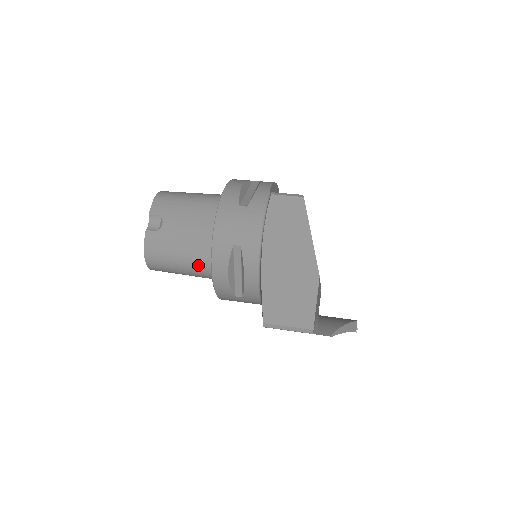
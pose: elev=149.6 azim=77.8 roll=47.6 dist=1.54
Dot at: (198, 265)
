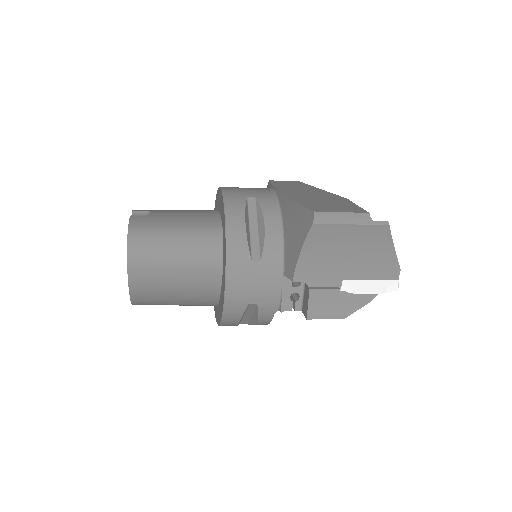
Dot at: (200, 237)
